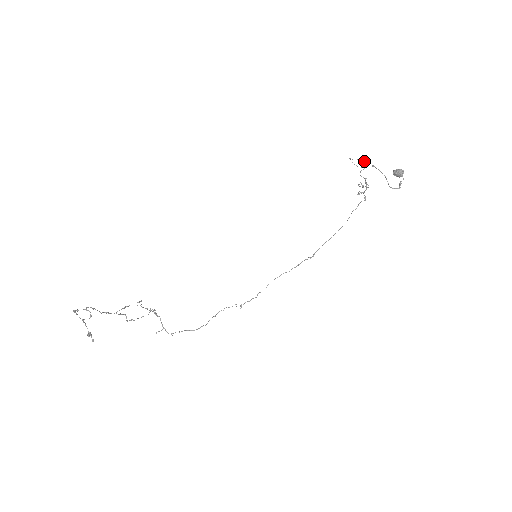
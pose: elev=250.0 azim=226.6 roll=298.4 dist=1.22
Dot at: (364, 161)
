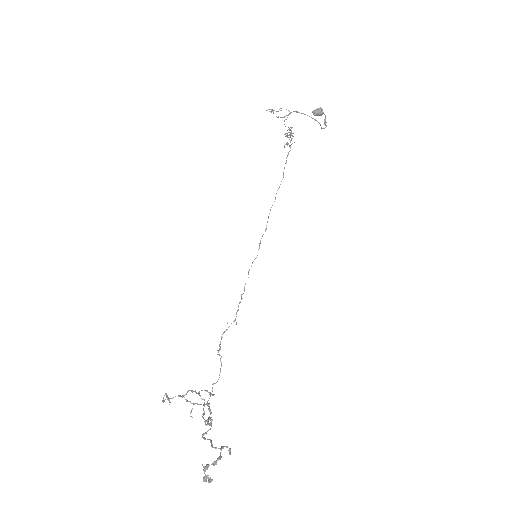
Dot at: occluded
